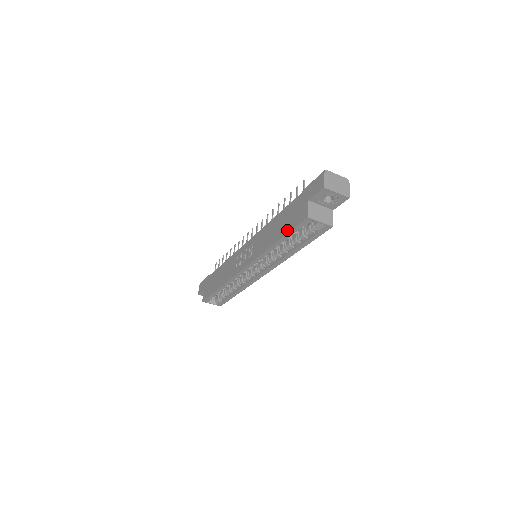
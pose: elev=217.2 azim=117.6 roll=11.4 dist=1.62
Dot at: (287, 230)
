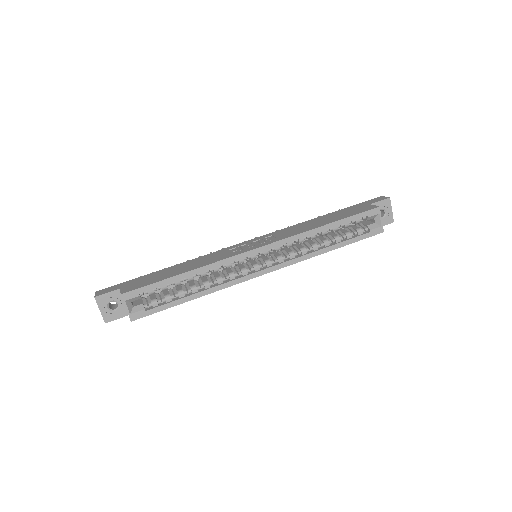
Dot at: (347, 216)
